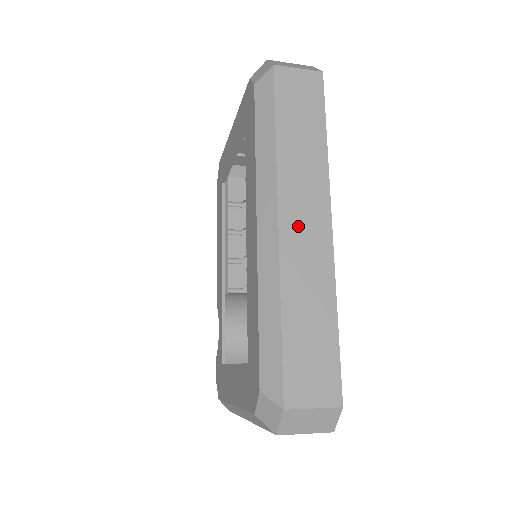
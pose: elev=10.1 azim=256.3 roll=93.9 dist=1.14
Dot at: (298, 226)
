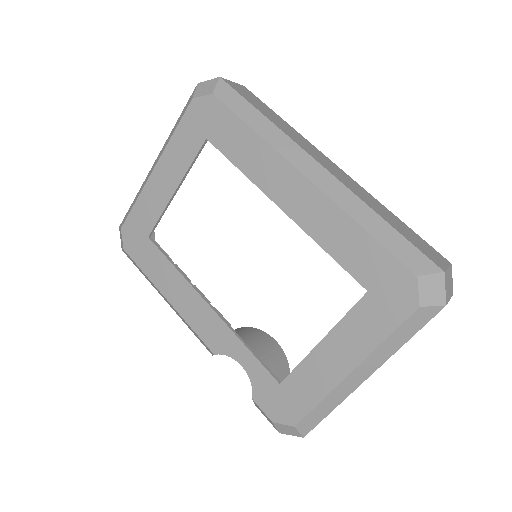
Dot at: (330, 168)
